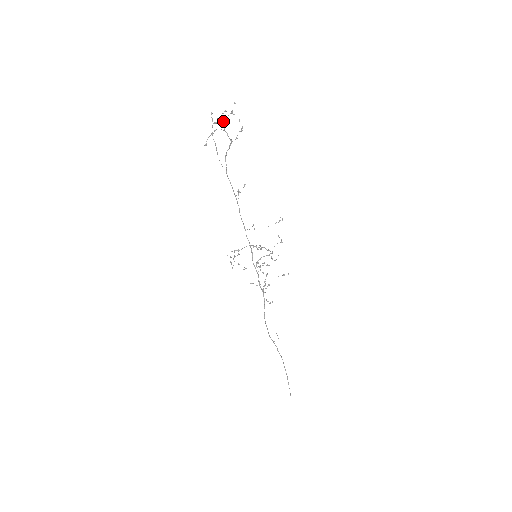
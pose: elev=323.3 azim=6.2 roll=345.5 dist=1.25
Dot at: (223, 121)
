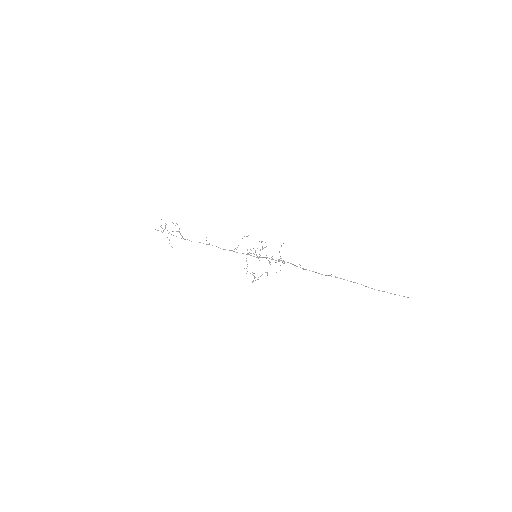
Dot at: occluded
